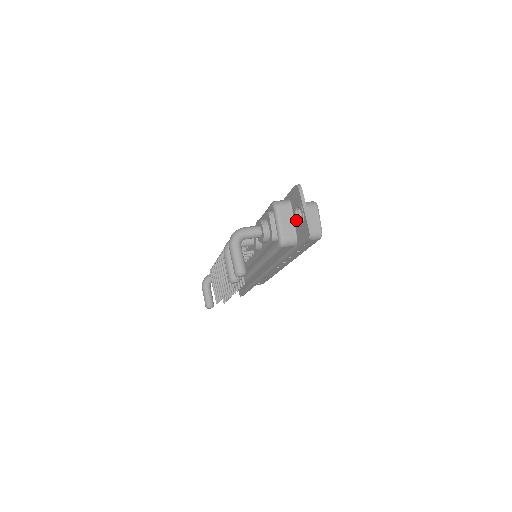
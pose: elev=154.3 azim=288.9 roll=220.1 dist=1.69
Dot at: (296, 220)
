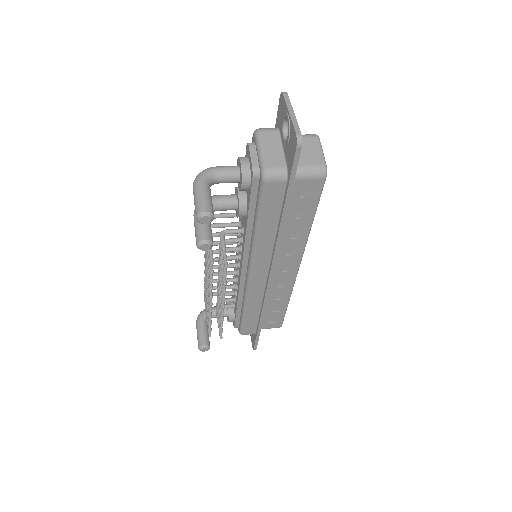
Dot at: (284, 141)
